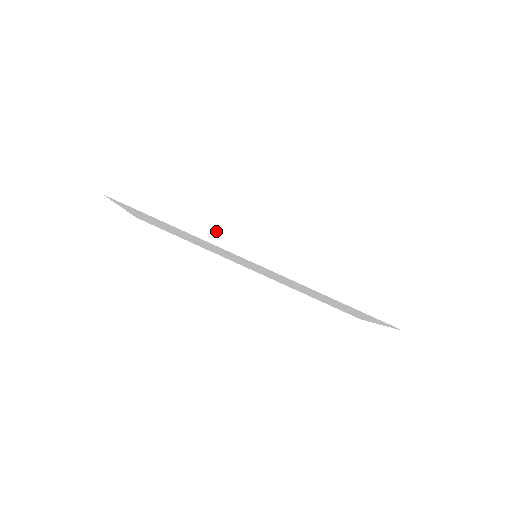
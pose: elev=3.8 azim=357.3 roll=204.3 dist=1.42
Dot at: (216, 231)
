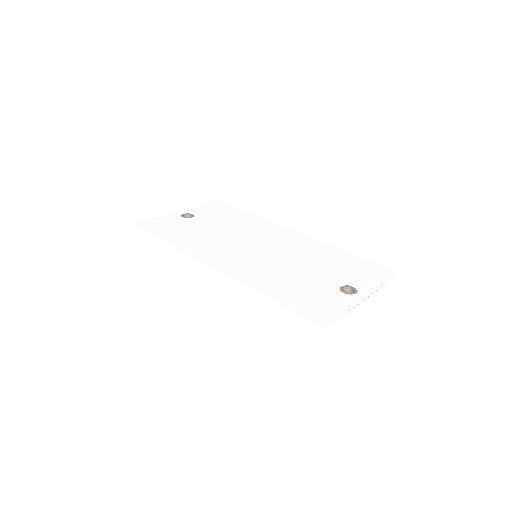
Dot at: (186, 262)
